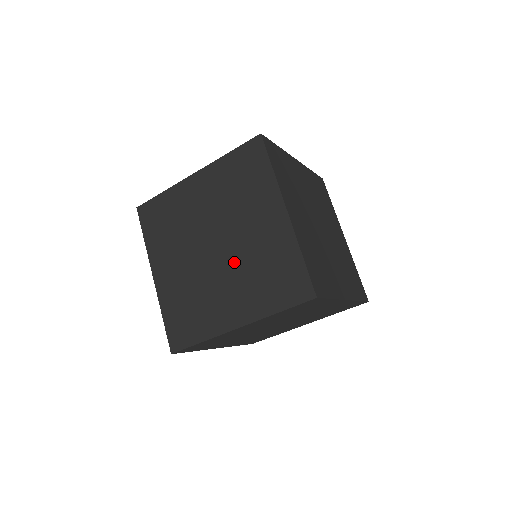
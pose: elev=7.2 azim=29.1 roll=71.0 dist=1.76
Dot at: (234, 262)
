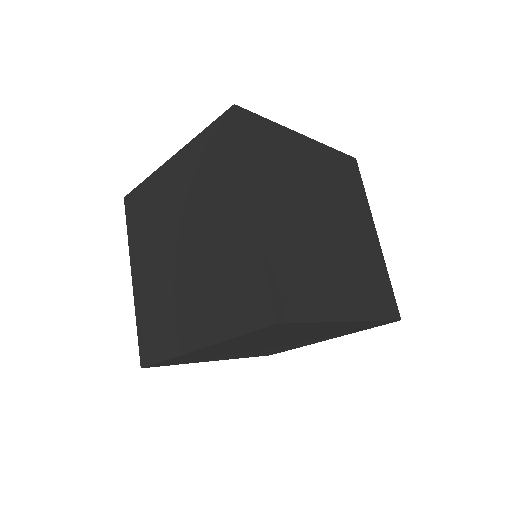
Dot at: (199, 267)
